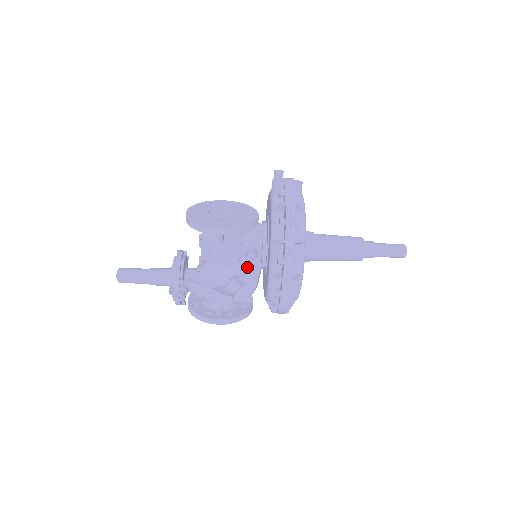
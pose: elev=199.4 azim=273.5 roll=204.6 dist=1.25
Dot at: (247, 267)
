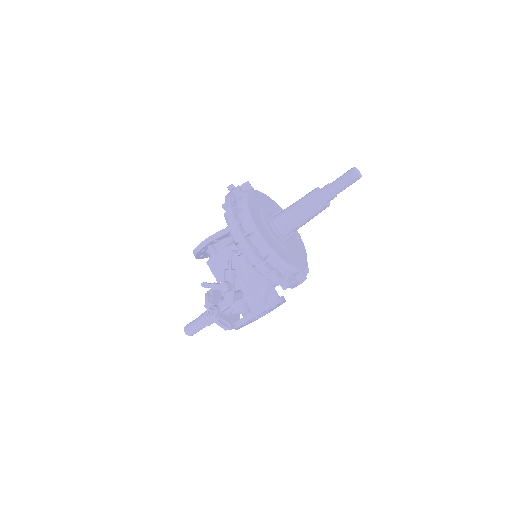
Dot at: (229, 256)
